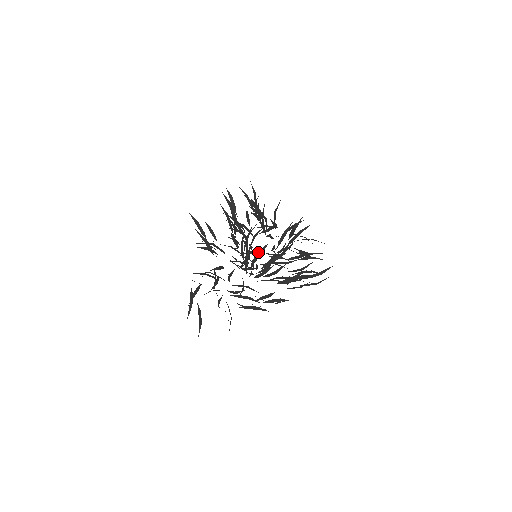
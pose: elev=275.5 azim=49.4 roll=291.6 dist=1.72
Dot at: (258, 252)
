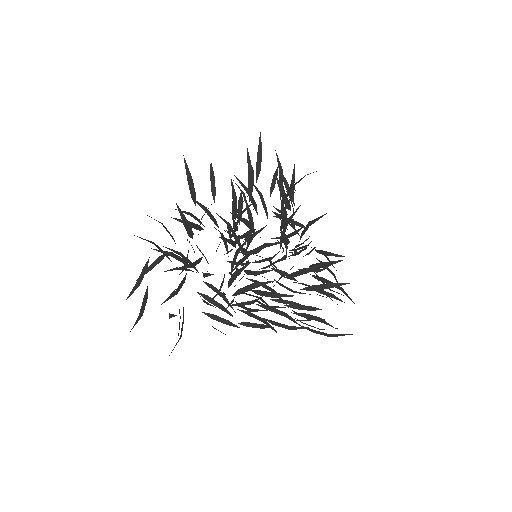
Dot at: (253, 284)
